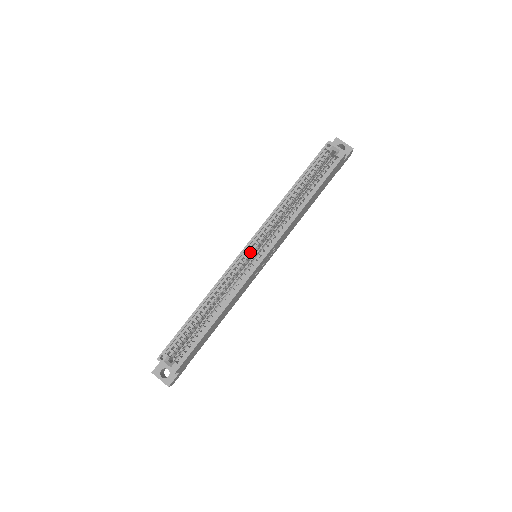
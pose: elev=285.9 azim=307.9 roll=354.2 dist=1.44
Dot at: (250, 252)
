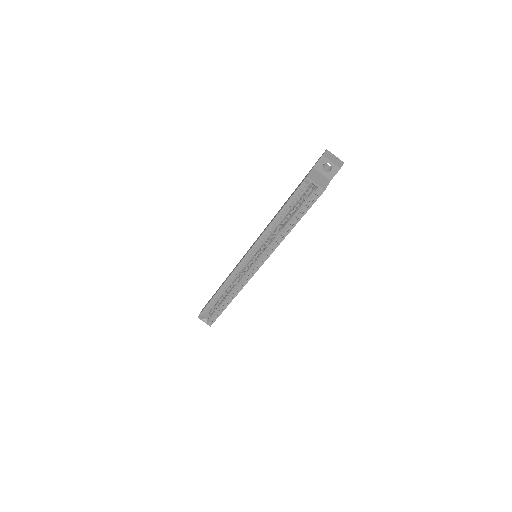
Dot at: (247, 262)
